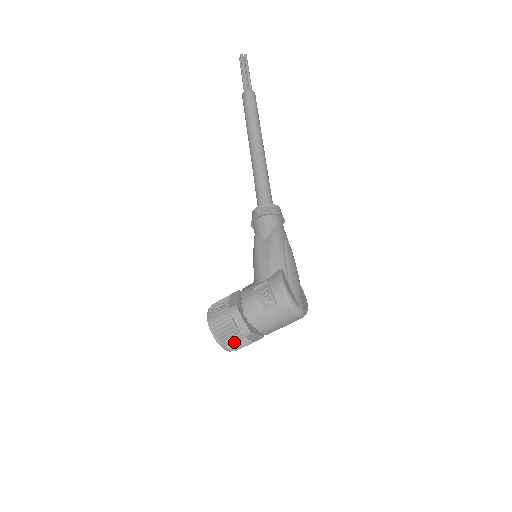
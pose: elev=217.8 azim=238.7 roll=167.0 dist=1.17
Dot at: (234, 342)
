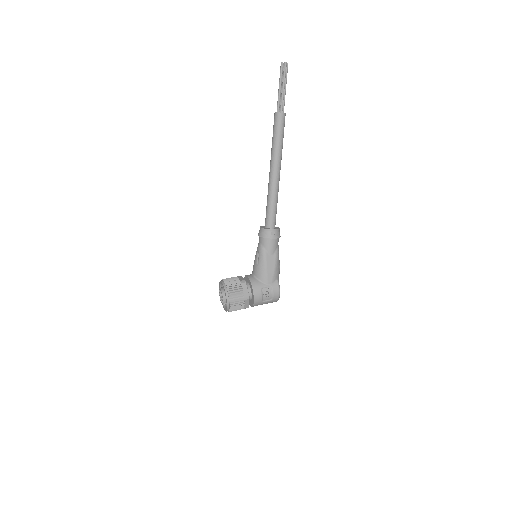
Dot at: (235, 310)
